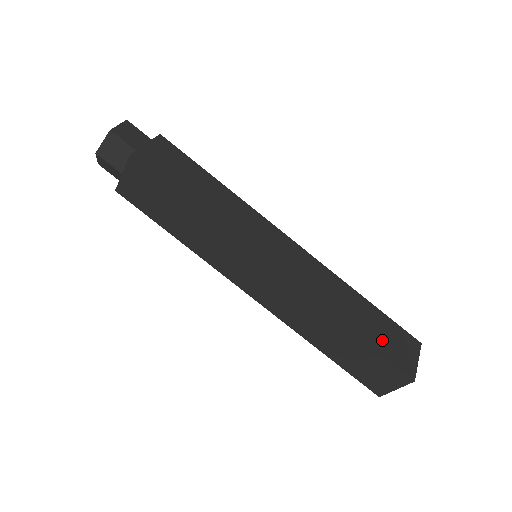
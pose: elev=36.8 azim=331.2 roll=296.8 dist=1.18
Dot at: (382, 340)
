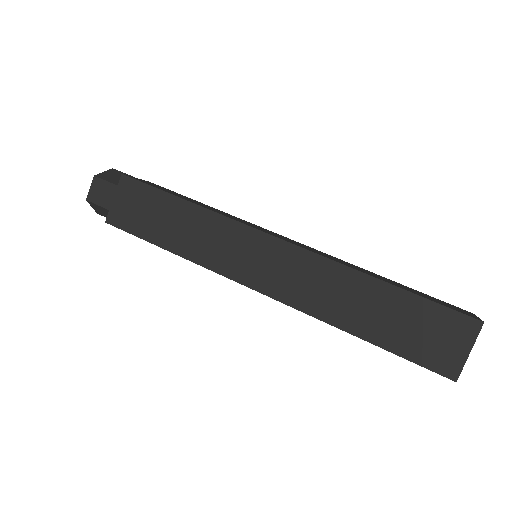
Dot at: (406, 337)
